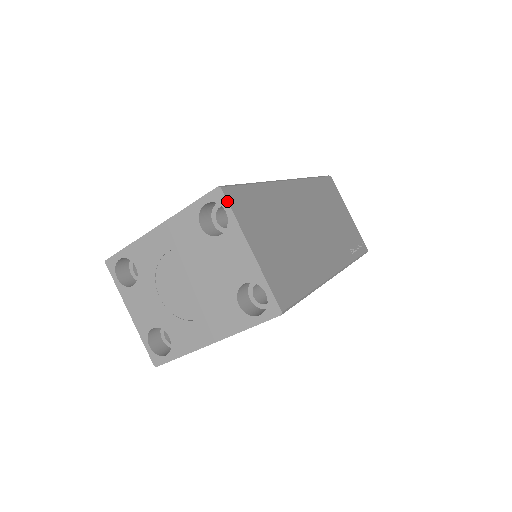
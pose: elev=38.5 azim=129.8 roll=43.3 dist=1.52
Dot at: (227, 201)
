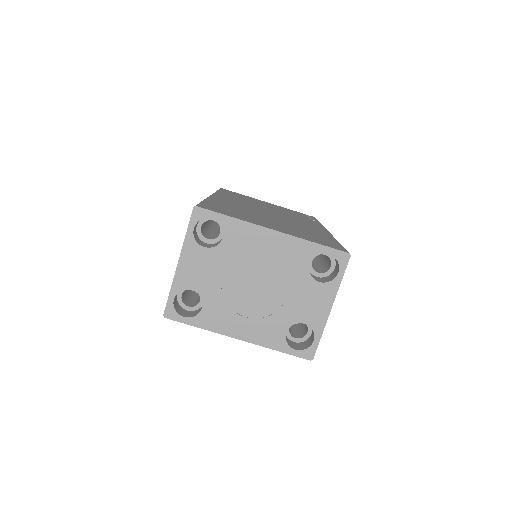
Dot at: occluded
